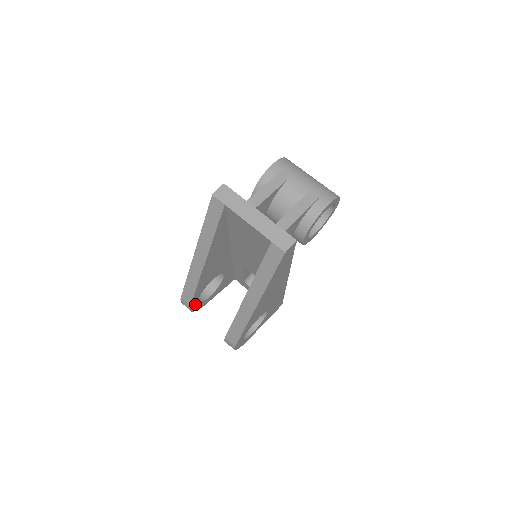
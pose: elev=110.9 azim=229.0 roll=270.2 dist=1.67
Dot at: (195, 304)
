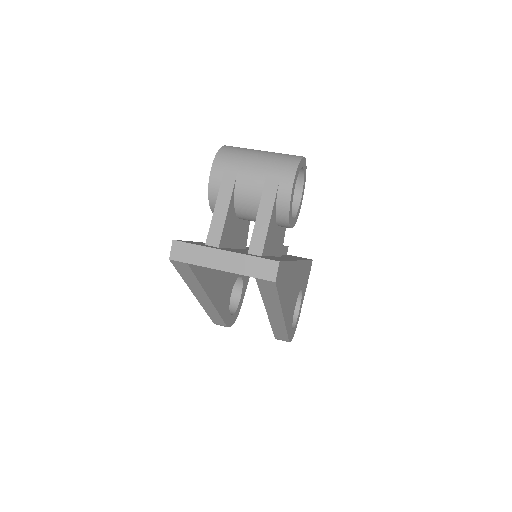
Dot at: (230, 319)
